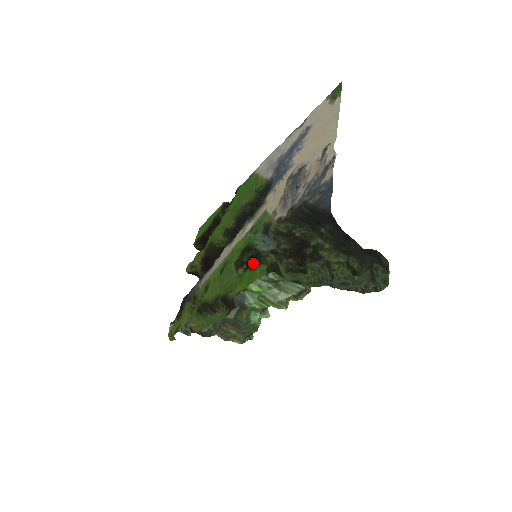
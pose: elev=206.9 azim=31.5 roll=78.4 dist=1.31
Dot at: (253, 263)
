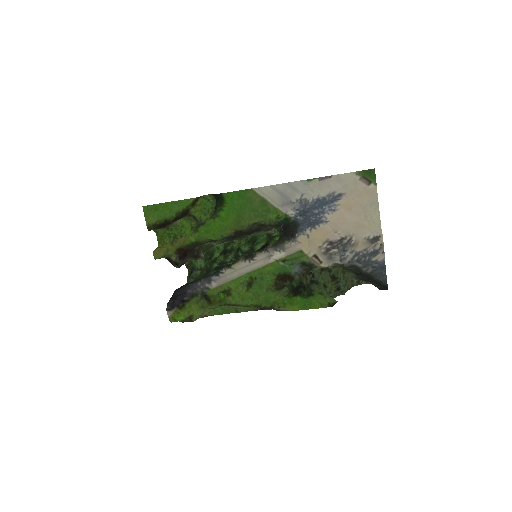
Dot at: (305, 294)
